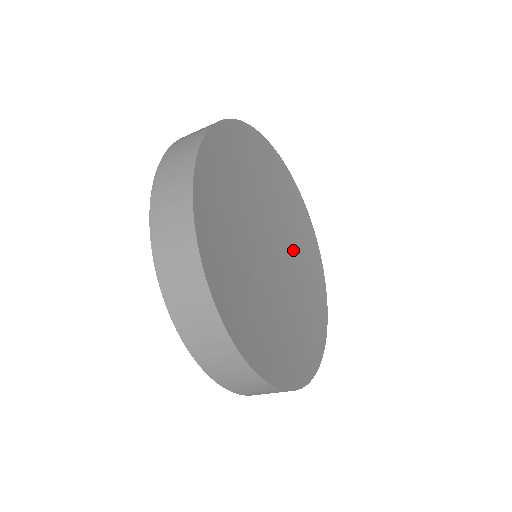
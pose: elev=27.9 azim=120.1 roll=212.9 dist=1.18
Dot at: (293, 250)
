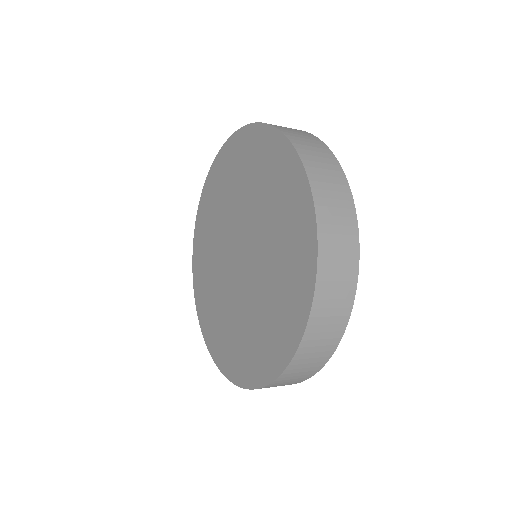
Dot at: occluded
